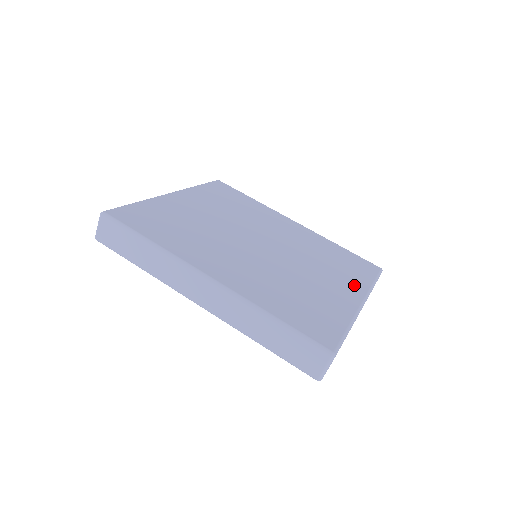
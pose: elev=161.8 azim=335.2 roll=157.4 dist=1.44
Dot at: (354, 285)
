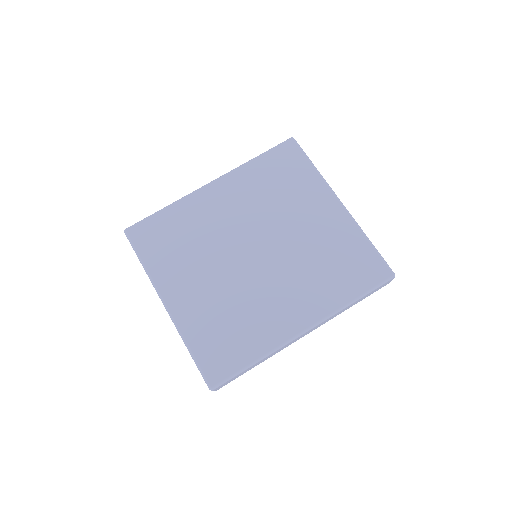
Dot at: (318, 193)
